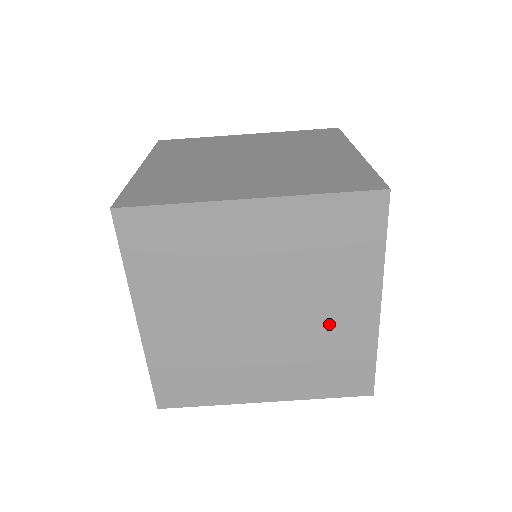
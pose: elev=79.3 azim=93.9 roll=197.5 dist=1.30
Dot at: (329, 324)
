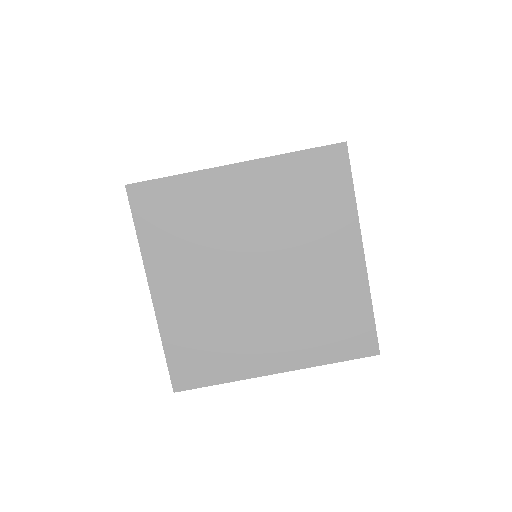
Dot at: (321, 277)
